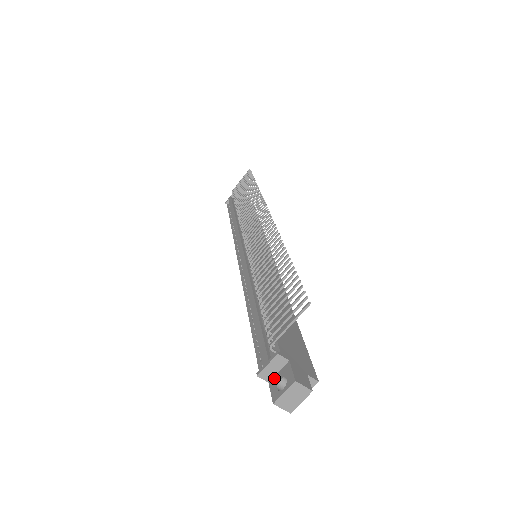
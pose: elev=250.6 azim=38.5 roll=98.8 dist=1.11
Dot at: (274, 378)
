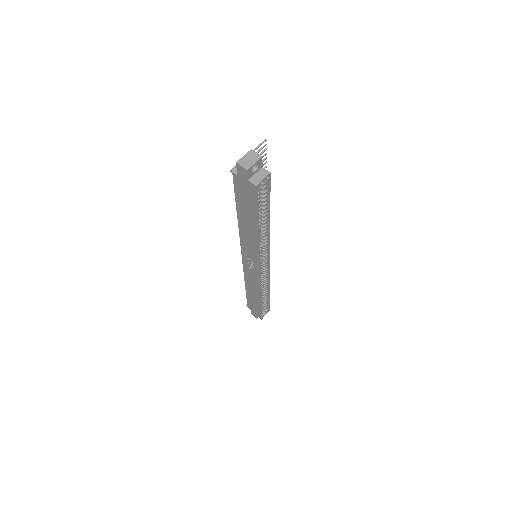
Dot at: occluded
